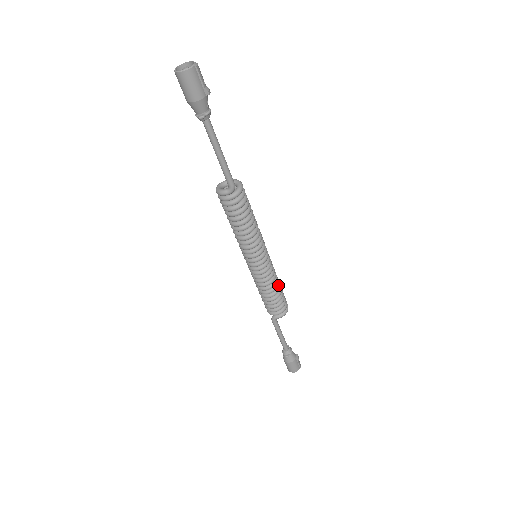
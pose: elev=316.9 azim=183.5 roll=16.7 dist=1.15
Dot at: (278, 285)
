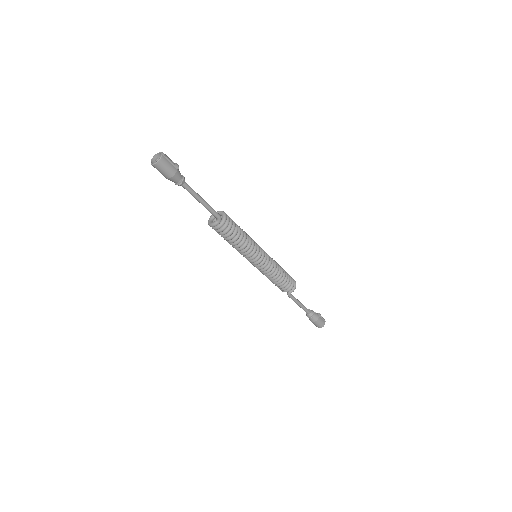
Dot at: (281, 269)
